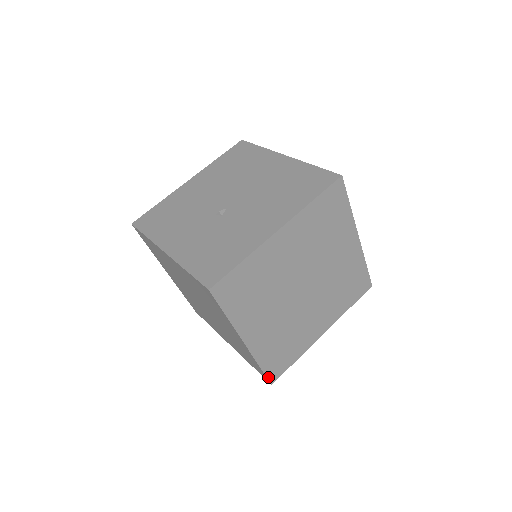
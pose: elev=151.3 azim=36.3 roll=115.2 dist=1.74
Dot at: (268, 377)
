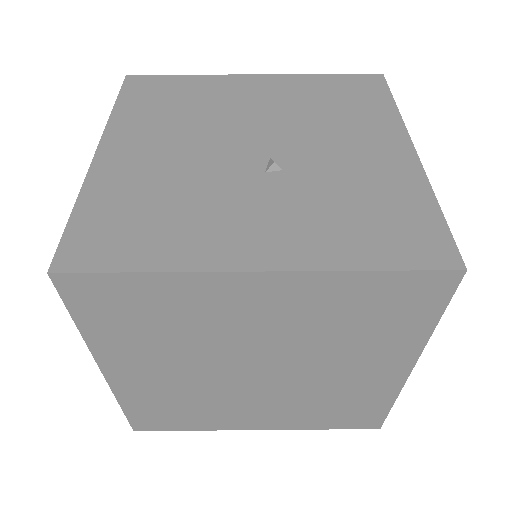
Dot at: (384, 418)
